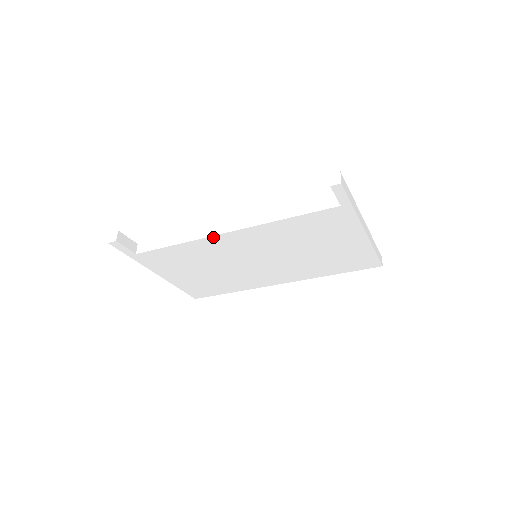
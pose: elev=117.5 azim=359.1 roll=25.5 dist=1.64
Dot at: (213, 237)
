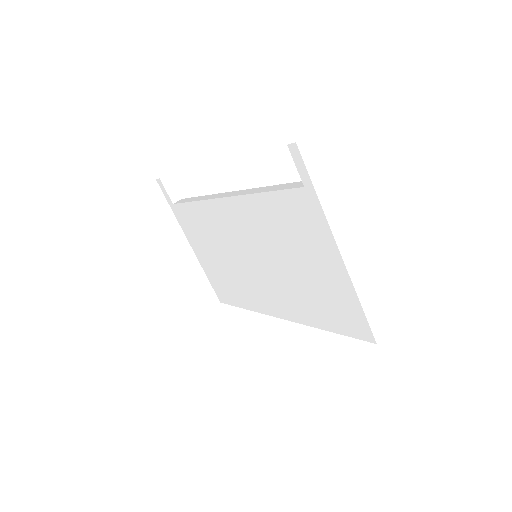
Dot at: (215, 201)
